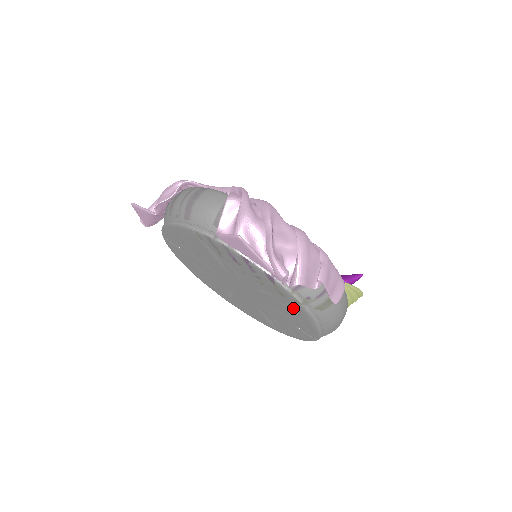
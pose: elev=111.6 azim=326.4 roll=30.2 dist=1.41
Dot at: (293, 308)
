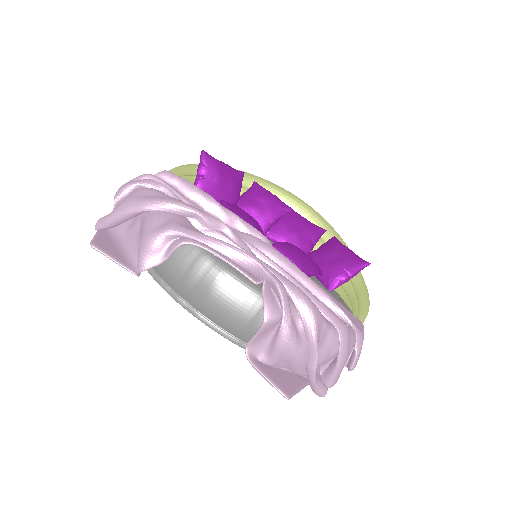
Dot at: occluded
